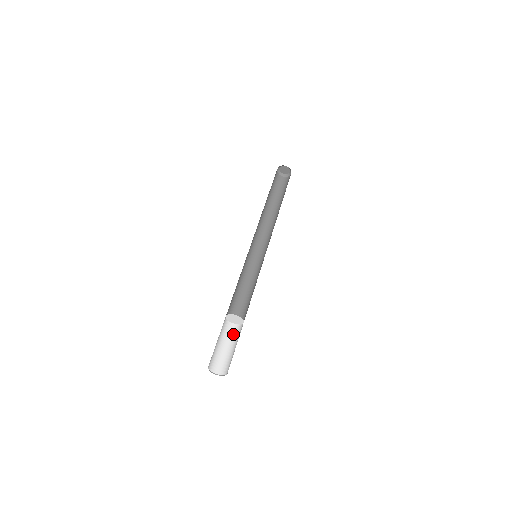
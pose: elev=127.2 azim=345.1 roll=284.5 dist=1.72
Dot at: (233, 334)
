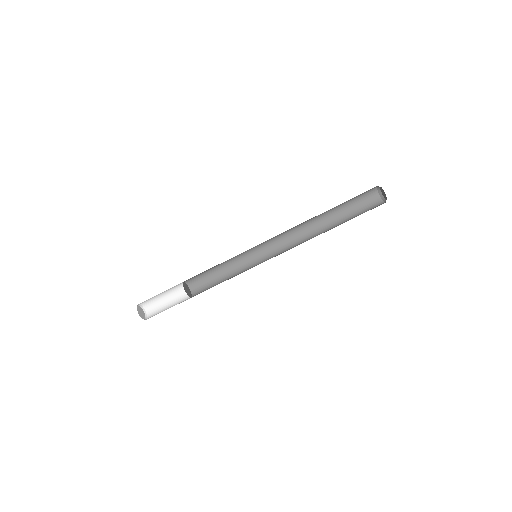
Dot at: (182, 298)
